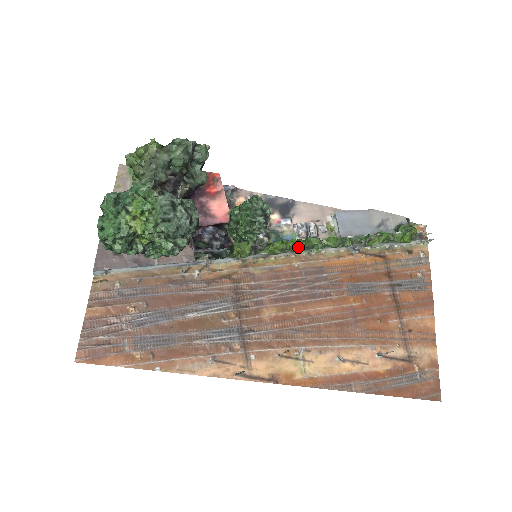
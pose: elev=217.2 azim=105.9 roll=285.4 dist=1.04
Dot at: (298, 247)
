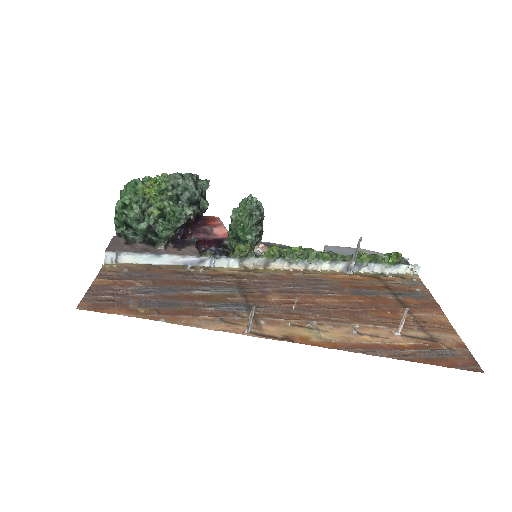
Dot at: (294, 253)
